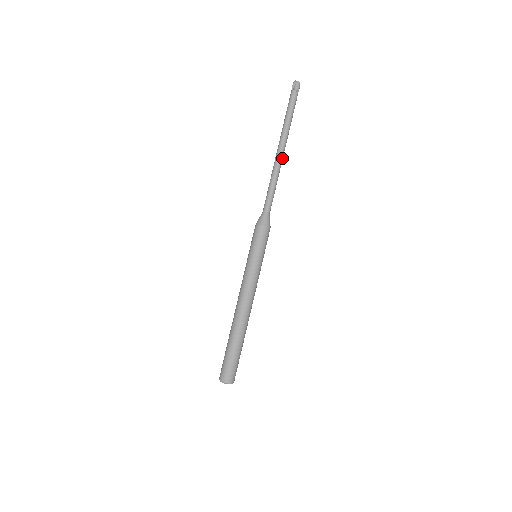
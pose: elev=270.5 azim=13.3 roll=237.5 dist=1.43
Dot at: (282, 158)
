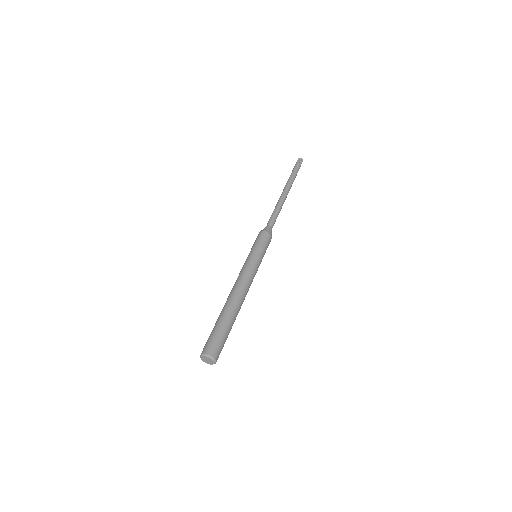
Dot at: (285, 195)
